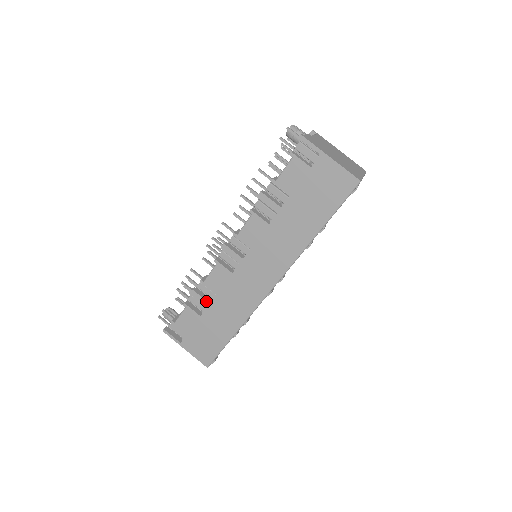
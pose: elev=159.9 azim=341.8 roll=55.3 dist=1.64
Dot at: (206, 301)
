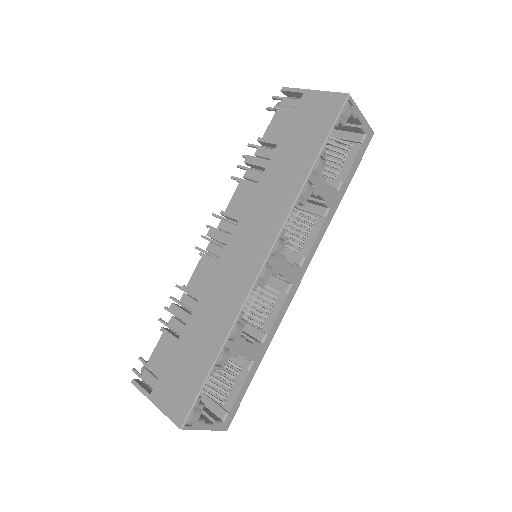
Dot at: (187, 313)
